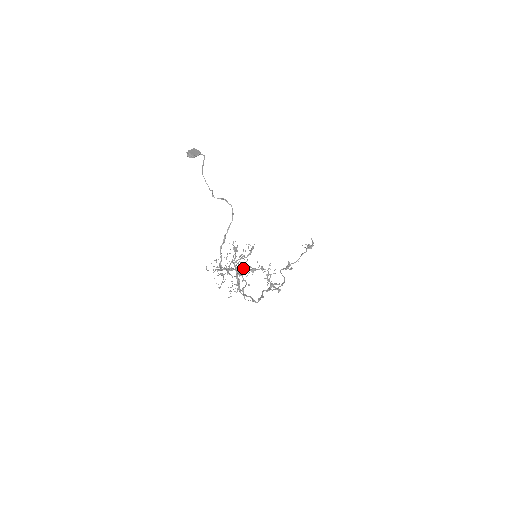
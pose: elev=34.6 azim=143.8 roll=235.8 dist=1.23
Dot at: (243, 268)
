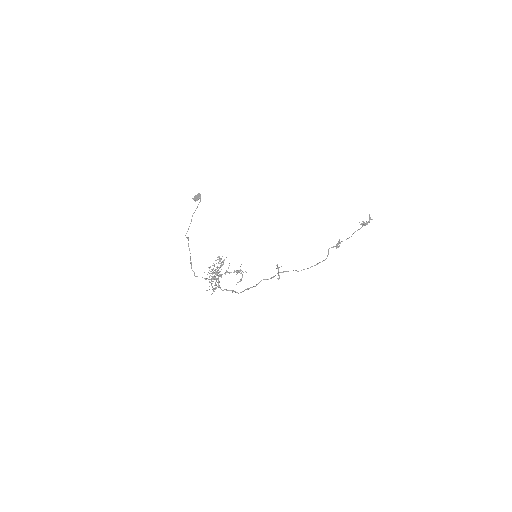
Dot at: (227, 272)
